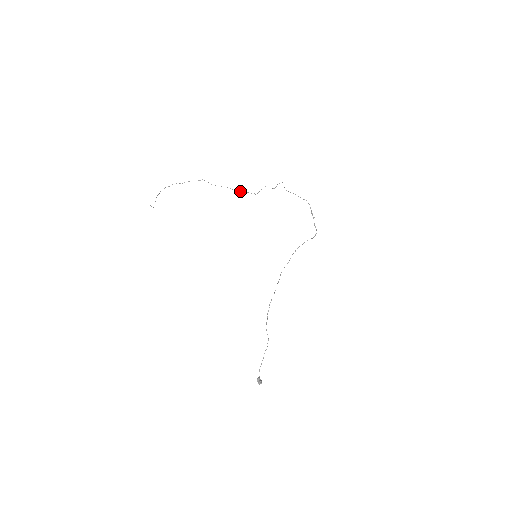
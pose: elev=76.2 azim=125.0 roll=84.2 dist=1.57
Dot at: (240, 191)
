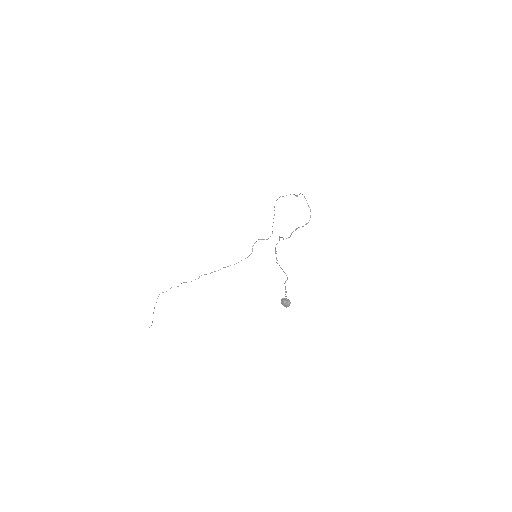
Dot at: occluded
